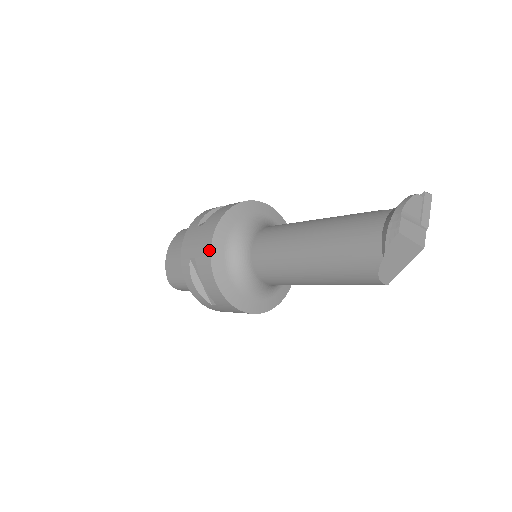
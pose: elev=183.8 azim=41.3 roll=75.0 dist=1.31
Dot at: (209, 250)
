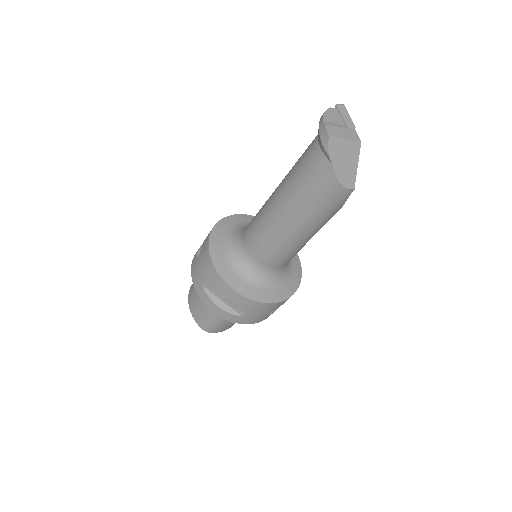
Dot at: (212, 265)
